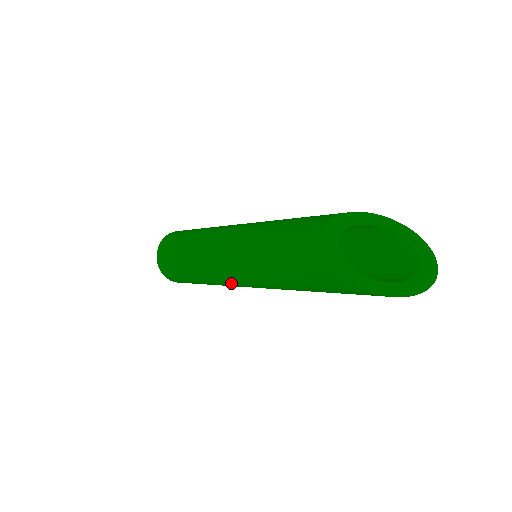
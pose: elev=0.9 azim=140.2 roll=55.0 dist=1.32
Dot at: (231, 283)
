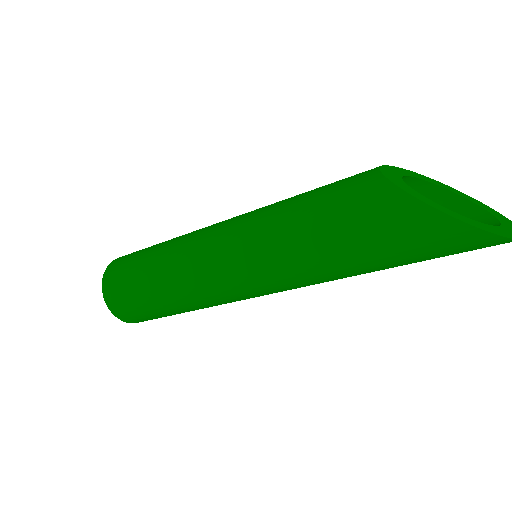
Dot at: (216, 278)
